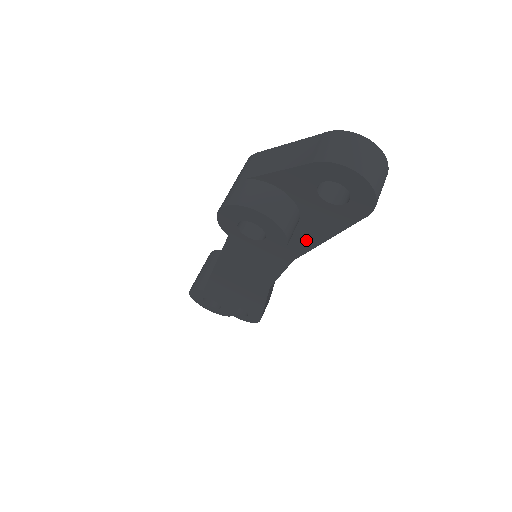
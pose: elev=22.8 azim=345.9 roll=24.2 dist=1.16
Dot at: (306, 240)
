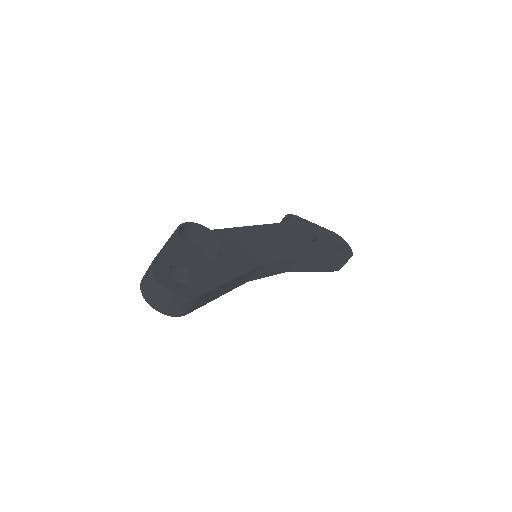
Dot at: occluded
